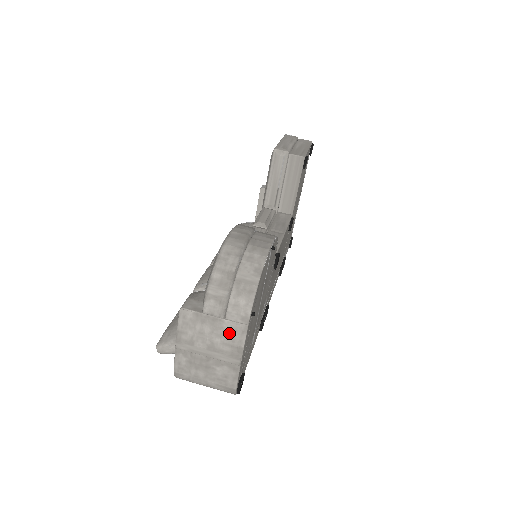
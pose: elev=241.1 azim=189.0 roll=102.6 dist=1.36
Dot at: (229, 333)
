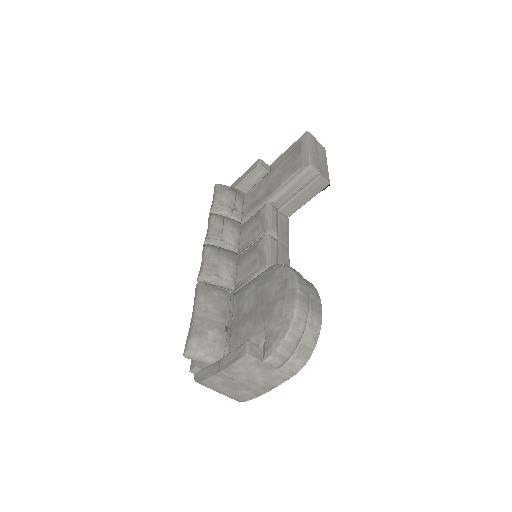
Dot at: (273, 377)
